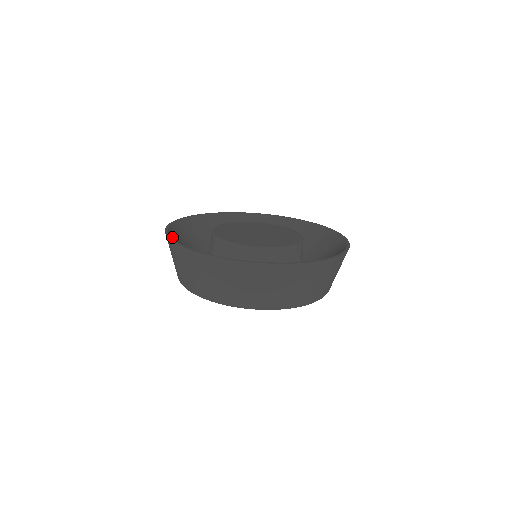
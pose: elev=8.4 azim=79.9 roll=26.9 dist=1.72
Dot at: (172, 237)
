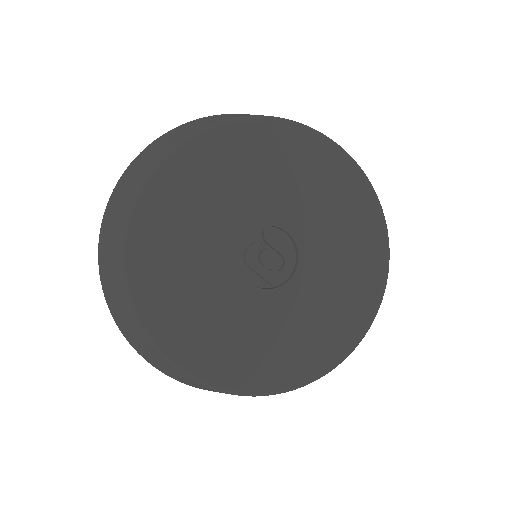
Dot at: occluded
